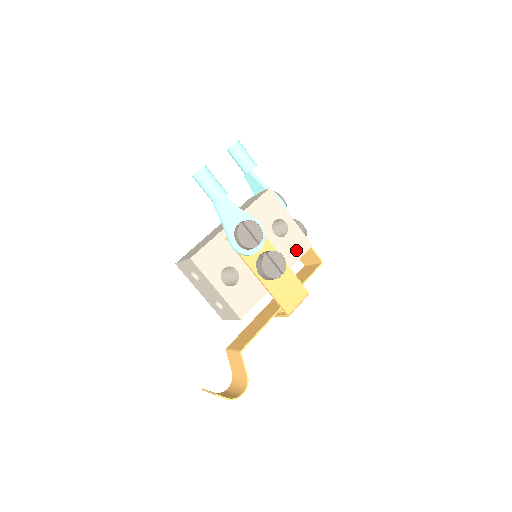
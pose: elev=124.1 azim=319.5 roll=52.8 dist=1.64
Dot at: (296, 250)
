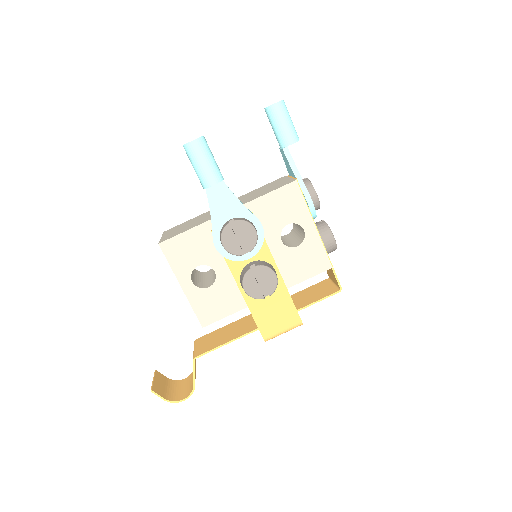
Dot at: (306, 268)
